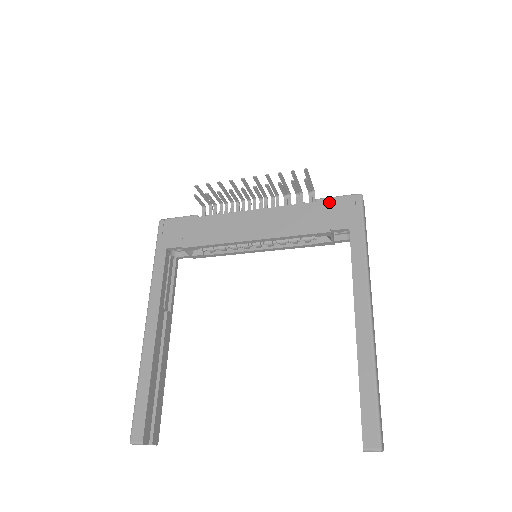
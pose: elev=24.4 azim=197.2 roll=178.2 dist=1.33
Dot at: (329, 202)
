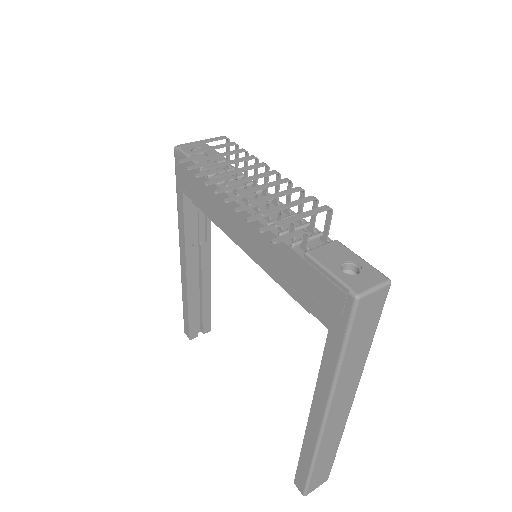
Dot at: (316, 273)
